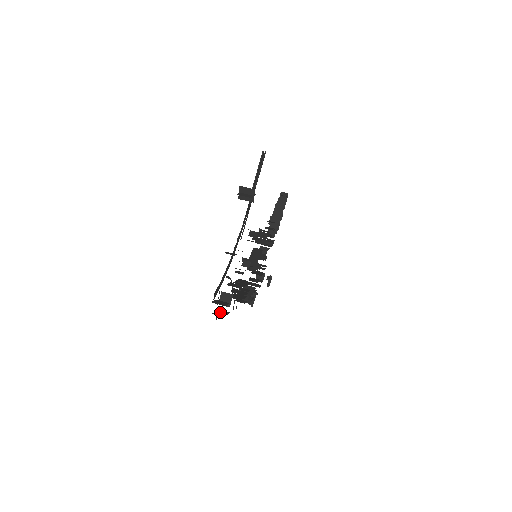
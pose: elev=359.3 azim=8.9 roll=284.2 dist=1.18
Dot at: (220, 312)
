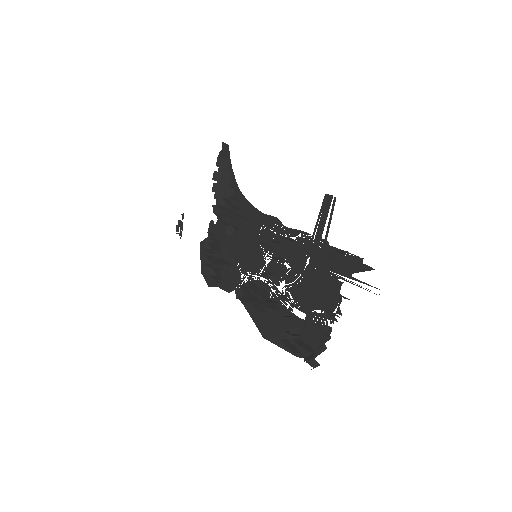
Dot at: (291, 346)
